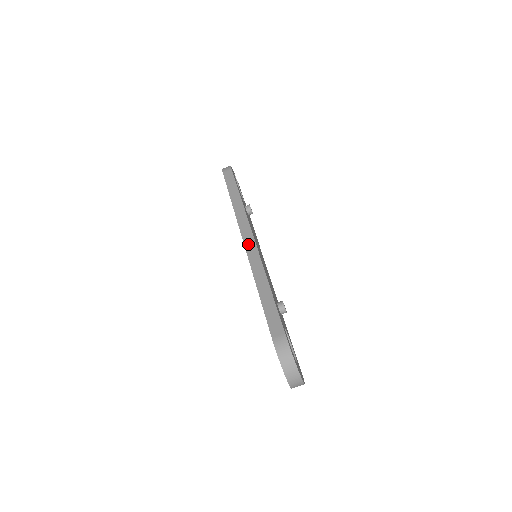
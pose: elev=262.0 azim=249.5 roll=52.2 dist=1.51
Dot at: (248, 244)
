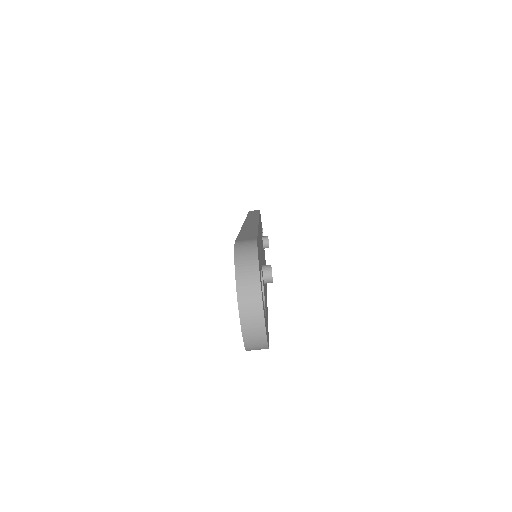
Dot at: (249, 221)
